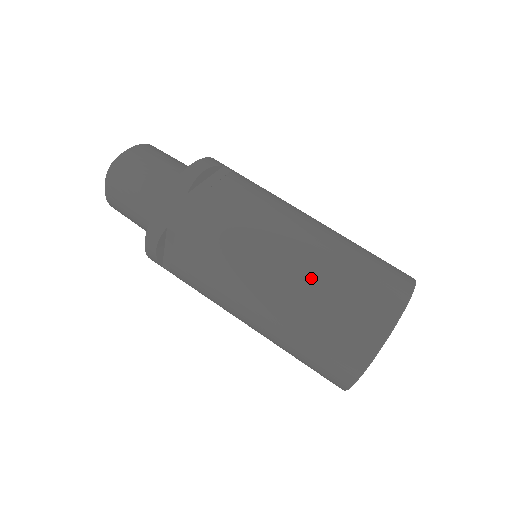
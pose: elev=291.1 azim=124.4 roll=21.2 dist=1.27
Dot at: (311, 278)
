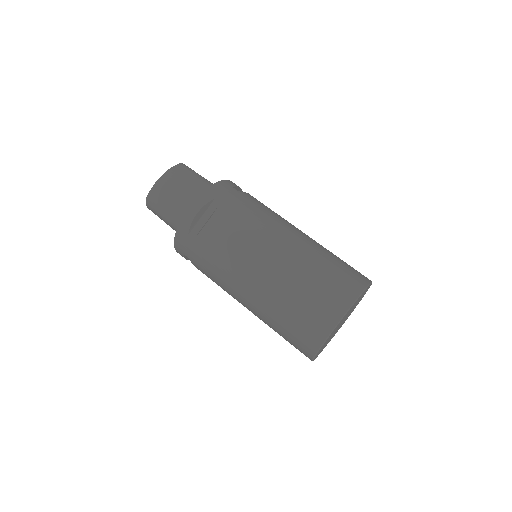
Dot at: (269, 304)
